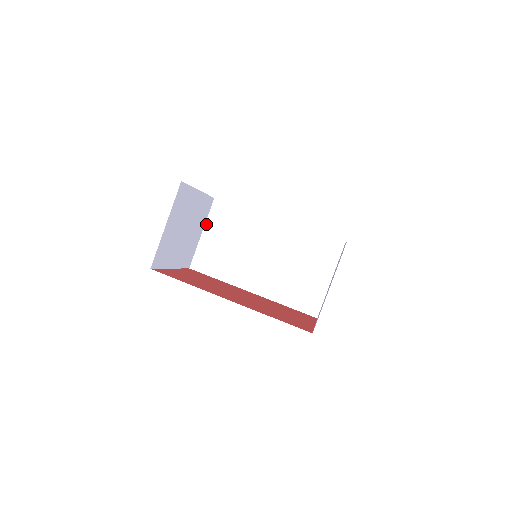
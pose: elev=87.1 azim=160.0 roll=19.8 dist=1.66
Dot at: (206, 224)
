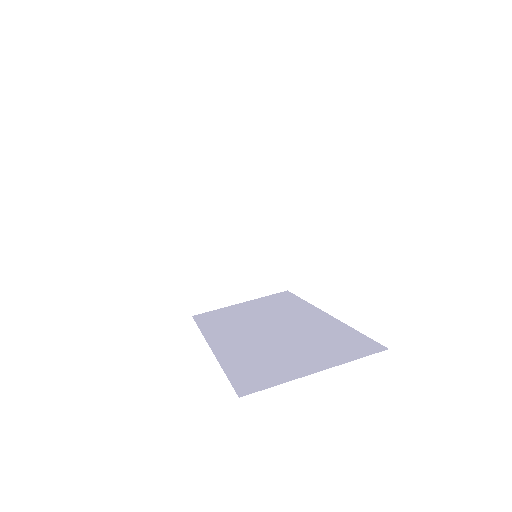
Dot at: (254, 300)
